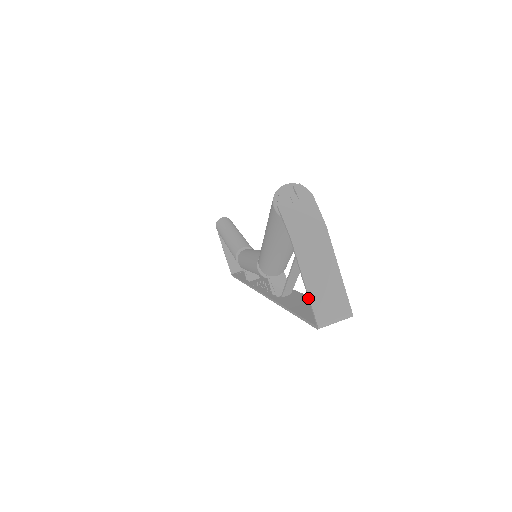
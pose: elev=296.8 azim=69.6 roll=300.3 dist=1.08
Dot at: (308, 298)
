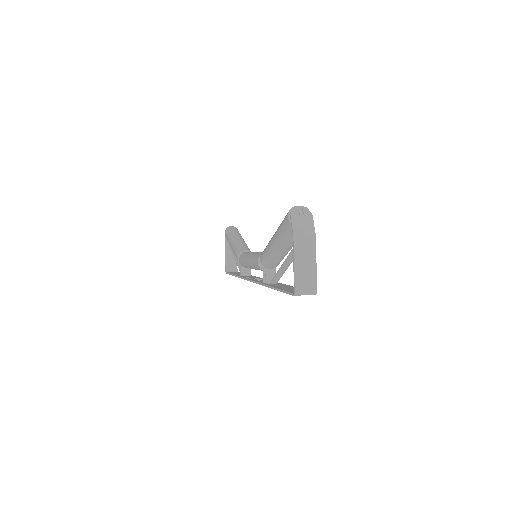
Dot at: (294, 275)
